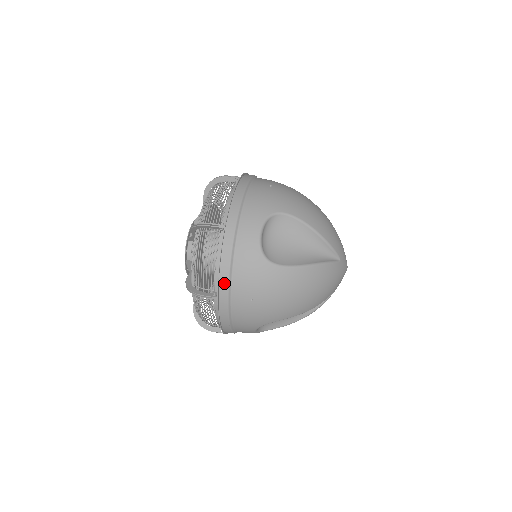
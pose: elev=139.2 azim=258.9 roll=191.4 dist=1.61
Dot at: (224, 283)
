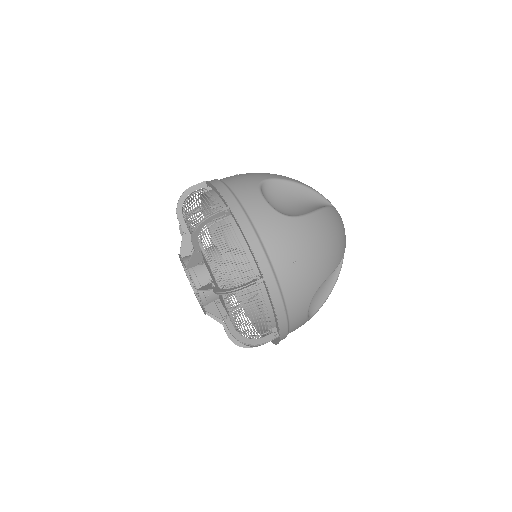
Dot at: occluded
